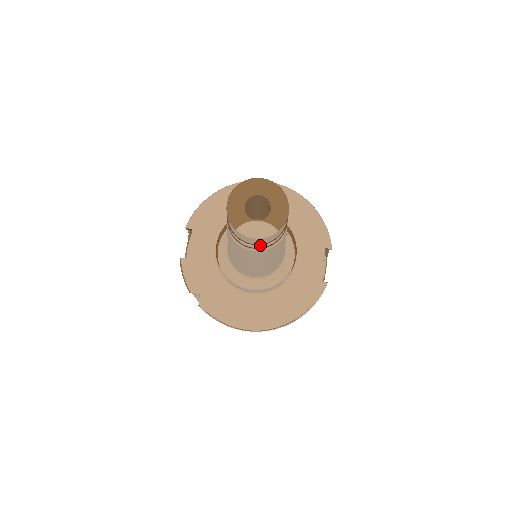
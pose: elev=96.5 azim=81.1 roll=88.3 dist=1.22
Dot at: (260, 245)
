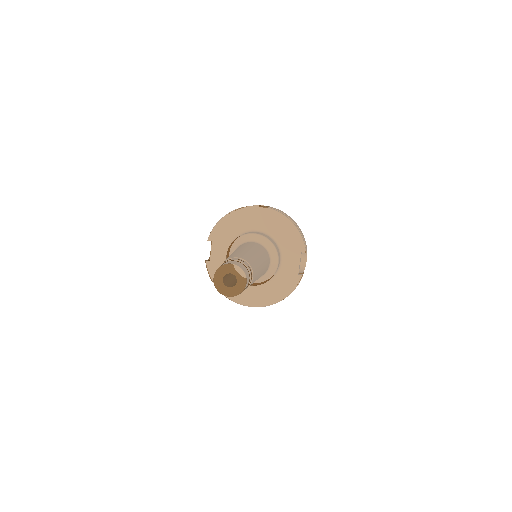
Dot at: occluded
